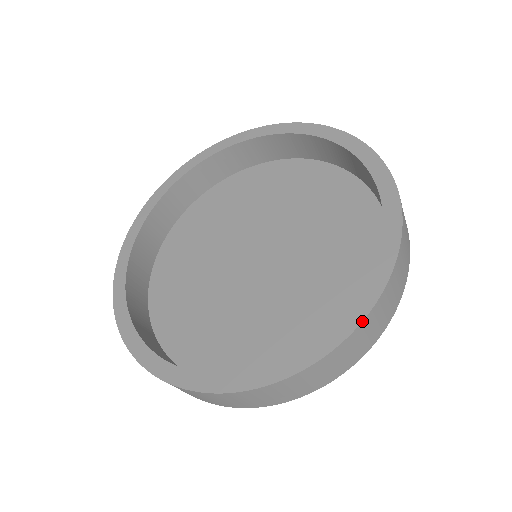
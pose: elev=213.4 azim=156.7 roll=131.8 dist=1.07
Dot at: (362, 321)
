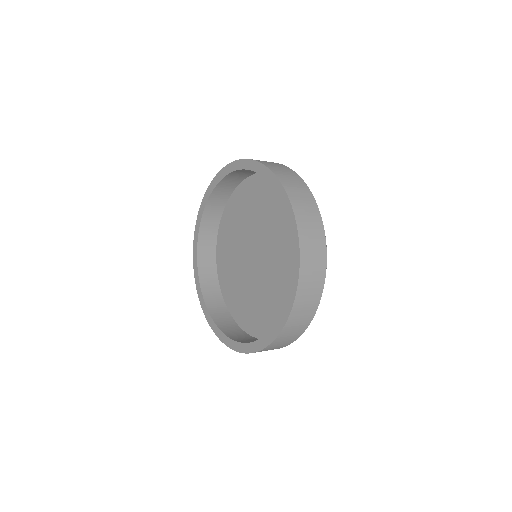
Dot at: occluded
